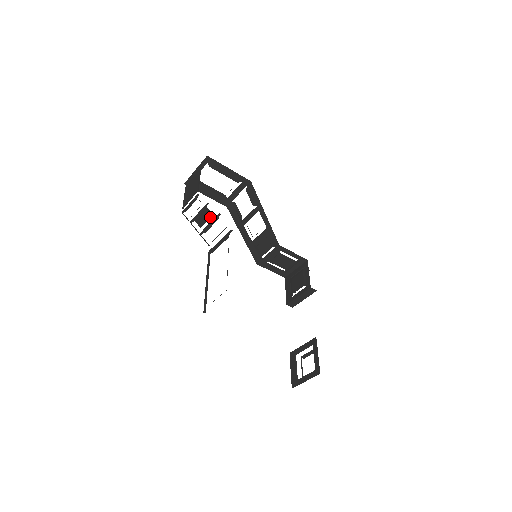
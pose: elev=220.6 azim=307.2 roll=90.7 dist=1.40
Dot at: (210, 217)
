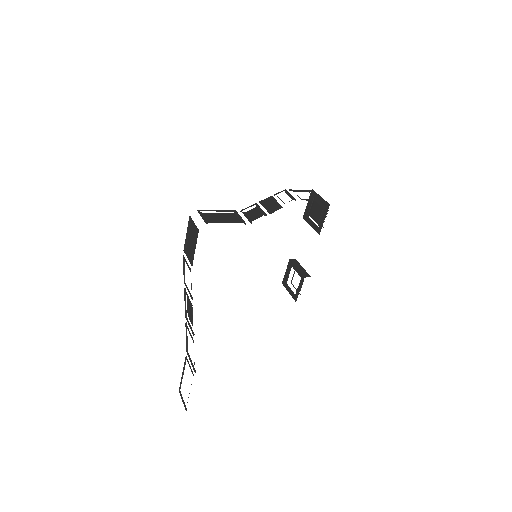
Dot at: occluded
